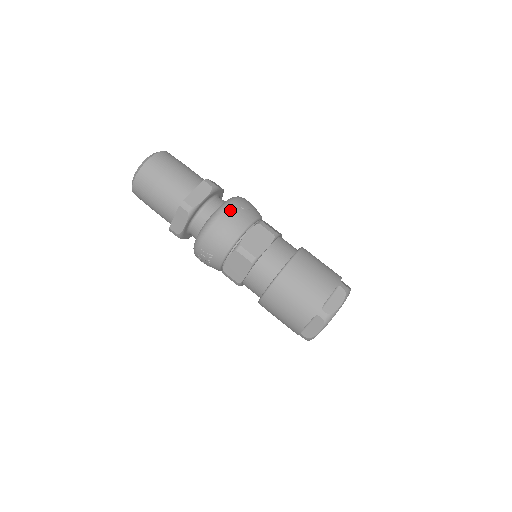
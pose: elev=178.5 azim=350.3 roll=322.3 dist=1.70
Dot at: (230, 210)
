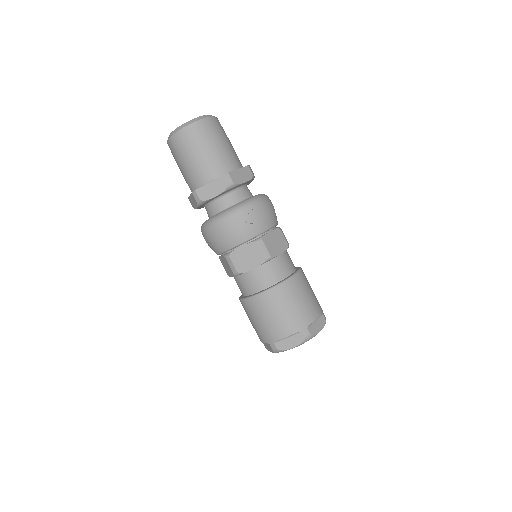
Dot at: (231, 221)
